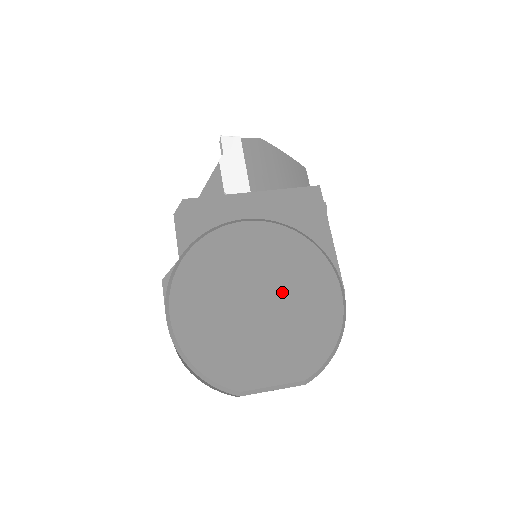
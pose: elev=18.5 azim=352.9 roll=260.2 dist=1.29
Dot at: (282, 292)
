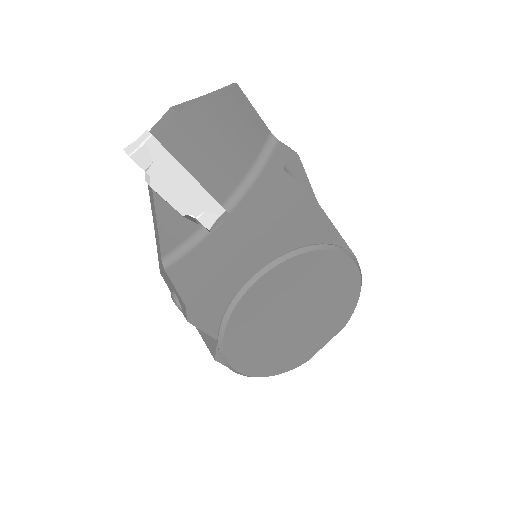
Dot at: (311, 299)
